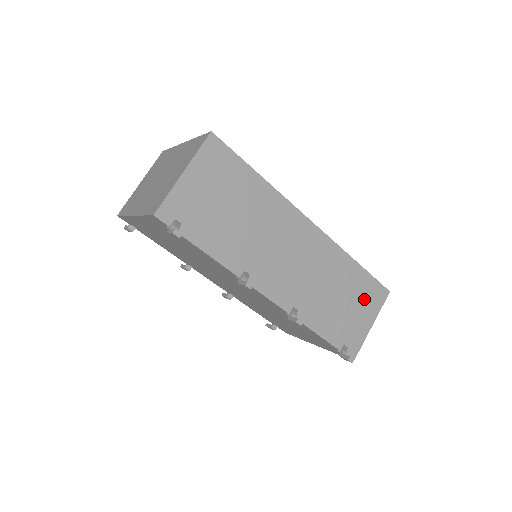
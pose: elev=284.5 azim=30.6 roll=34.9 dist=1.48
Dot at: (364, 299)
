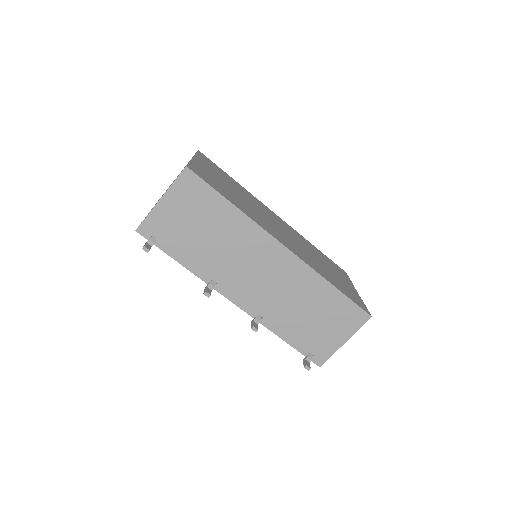
Dot at: (338, 319)
